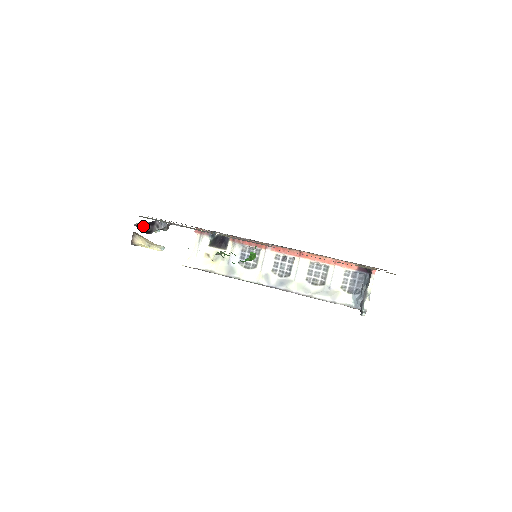
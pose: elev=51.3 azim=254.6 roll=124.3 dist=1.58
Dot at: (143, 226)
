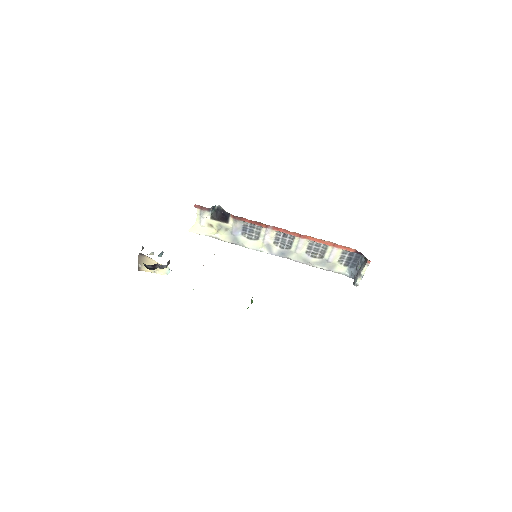
Dot at: (146, 265)
